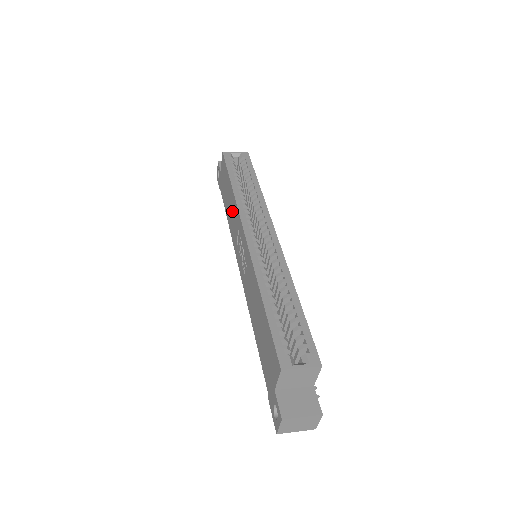
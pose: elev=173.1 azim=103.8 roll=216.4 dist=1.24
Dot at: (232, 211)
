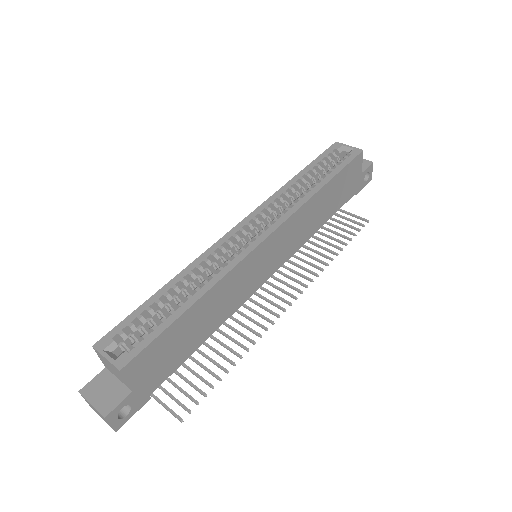
Dot at: occluded
